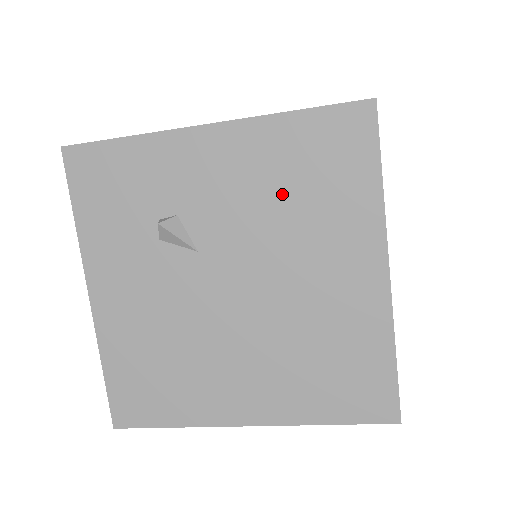
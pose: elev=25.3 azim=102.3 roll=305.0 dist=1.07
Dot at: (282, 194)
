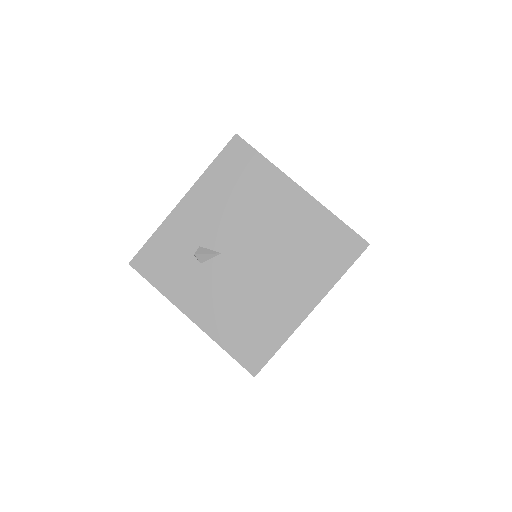
Dot at: (234, 198)
